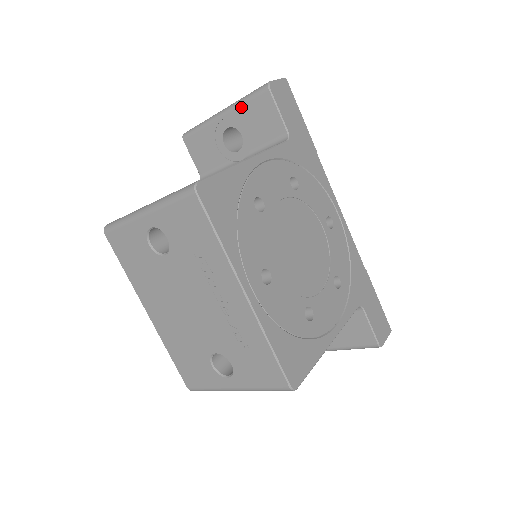
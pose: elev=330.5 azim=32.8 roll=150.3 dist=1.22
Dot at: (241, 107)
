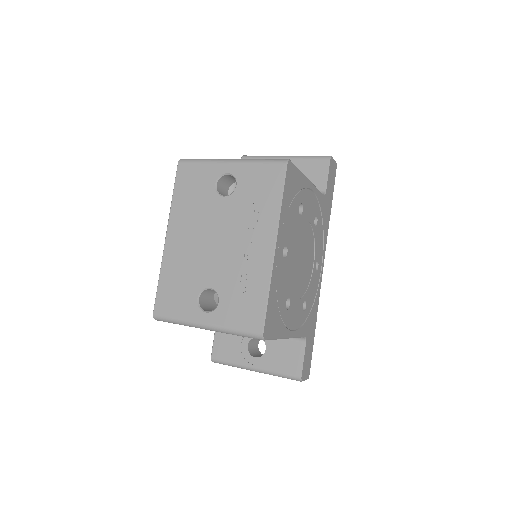
Dot at: (302, 160)
